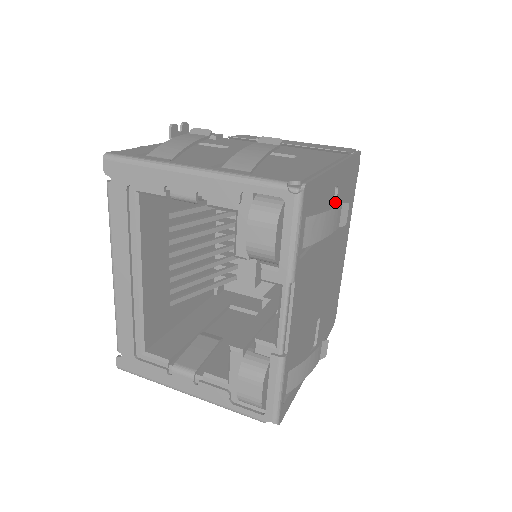
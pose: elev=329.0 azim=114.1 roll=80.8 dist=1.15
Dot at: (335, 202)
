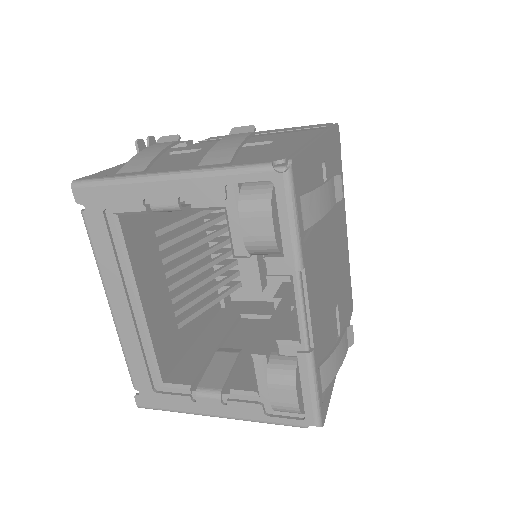
Dot at: (325, 179)
